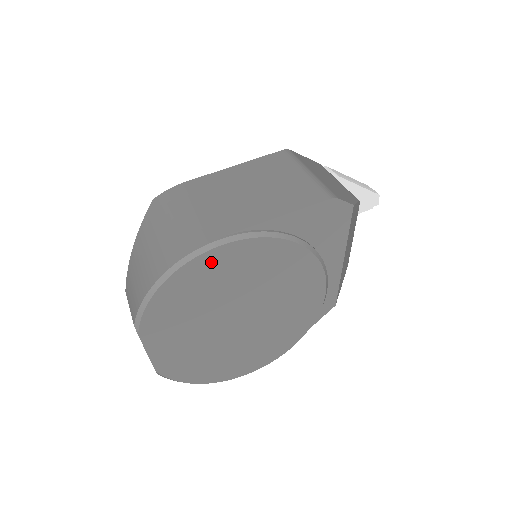
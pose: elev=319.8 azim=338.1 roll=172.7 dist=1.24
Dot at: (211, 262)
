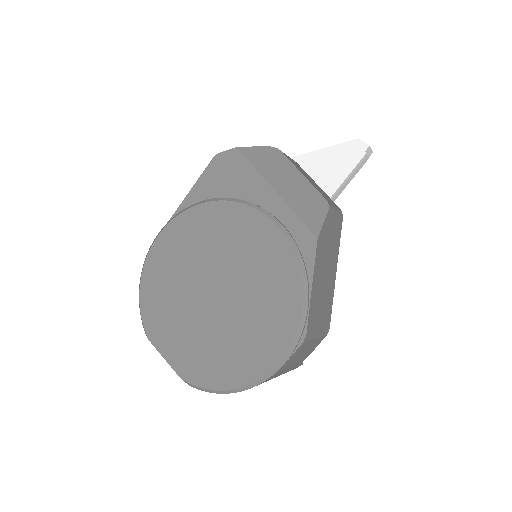
Dot at: (159, 252)
